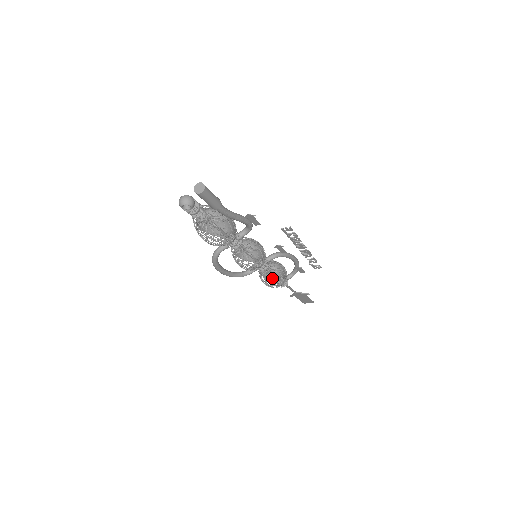
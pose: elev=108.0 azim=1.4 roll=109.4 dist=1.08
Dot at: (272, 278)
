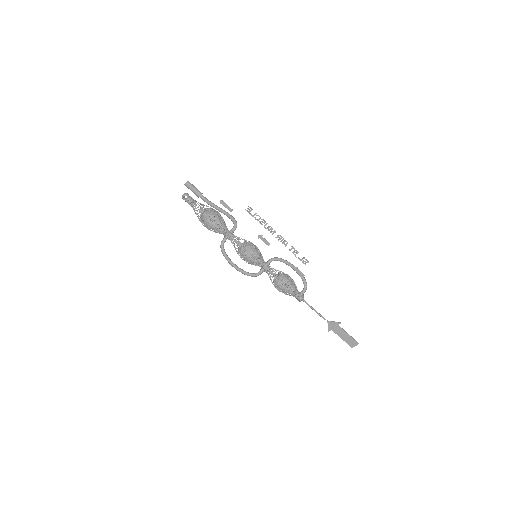
Dot at: (279, 279)
